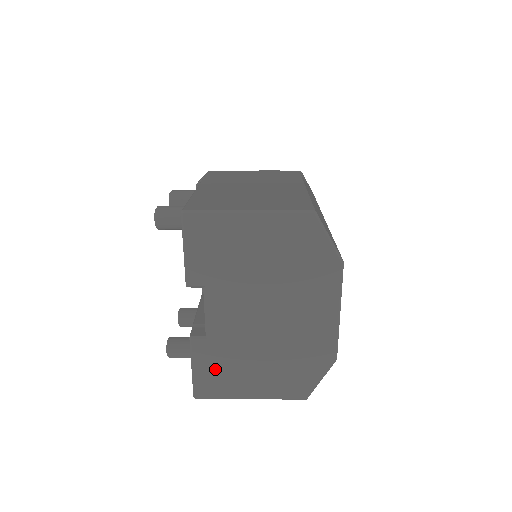
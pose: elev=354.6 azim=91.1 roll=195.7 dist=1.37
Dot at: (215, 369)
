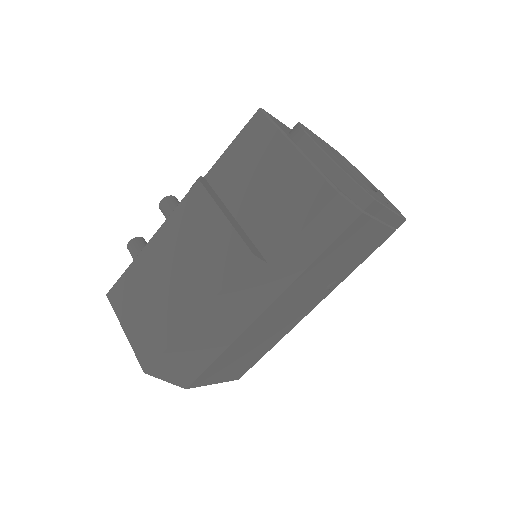
Dot at: occluded
